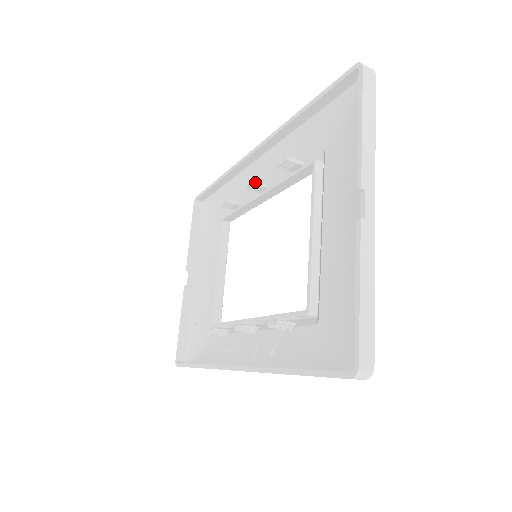
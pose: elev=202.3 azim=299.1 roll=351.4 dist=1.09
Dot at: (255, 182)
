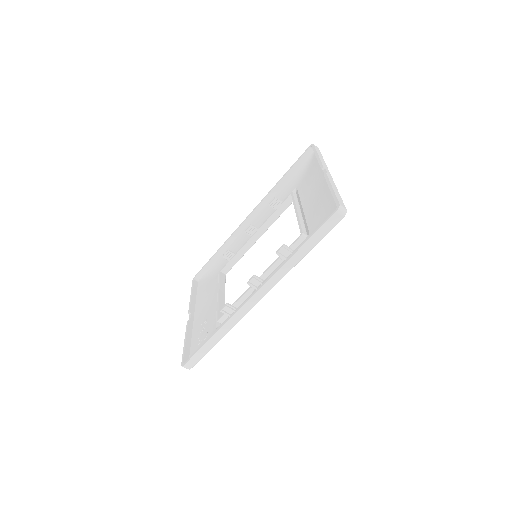
Dot at: occluded
